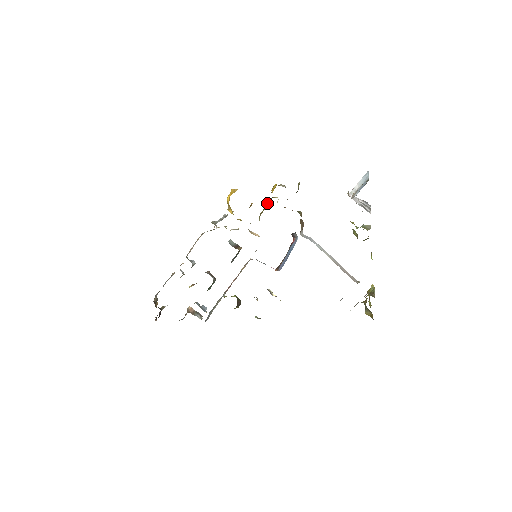
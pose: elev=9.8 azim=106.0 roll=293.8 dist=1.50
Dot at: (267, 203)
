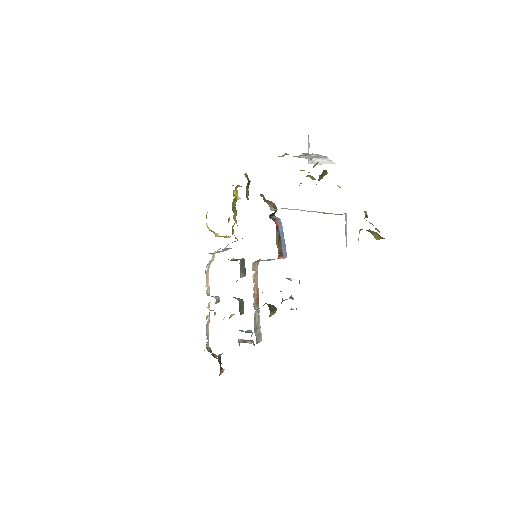
Dot at: (235, 207)
